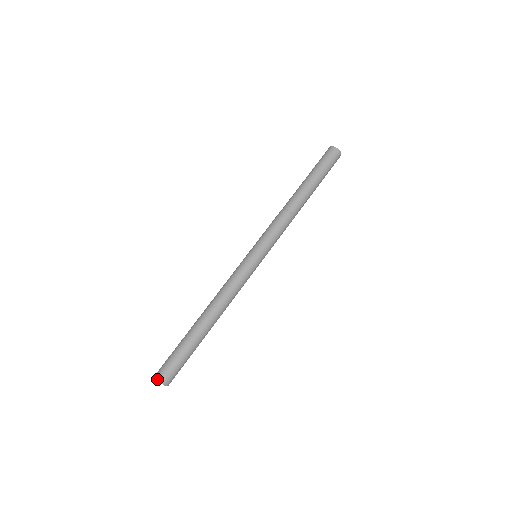
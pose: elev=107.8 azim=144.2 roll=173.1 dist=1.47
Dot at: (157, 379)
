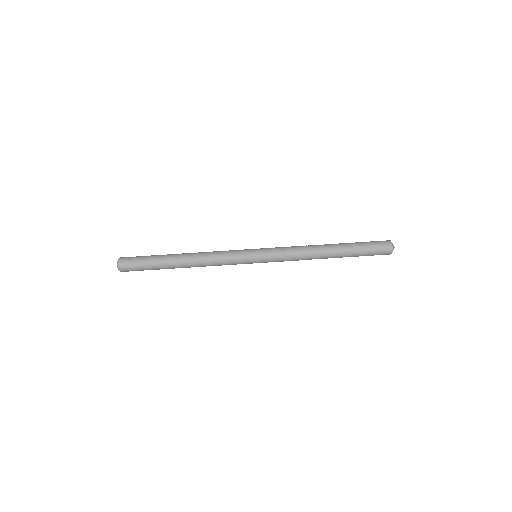
Dot at: (118, 260)
